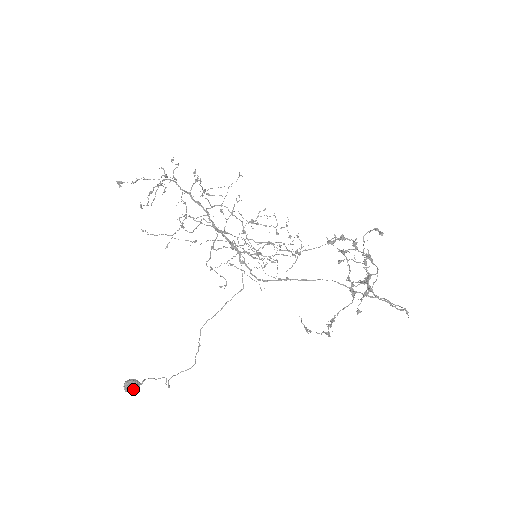
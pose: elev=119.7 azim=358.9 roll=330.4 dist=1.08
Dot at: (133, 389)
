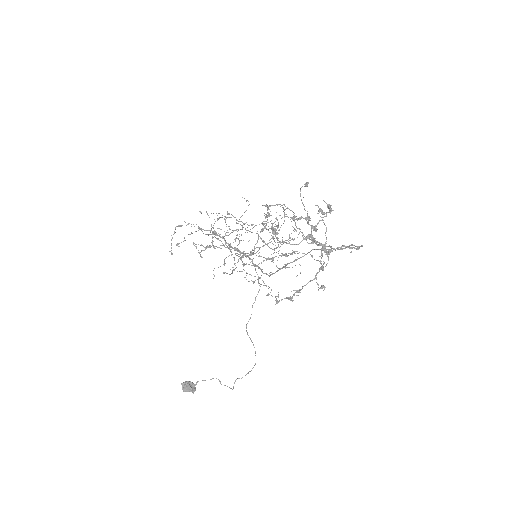
Dot at: (188, 389)
